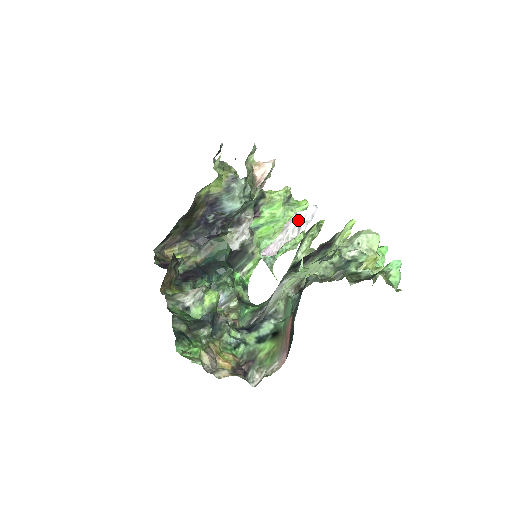
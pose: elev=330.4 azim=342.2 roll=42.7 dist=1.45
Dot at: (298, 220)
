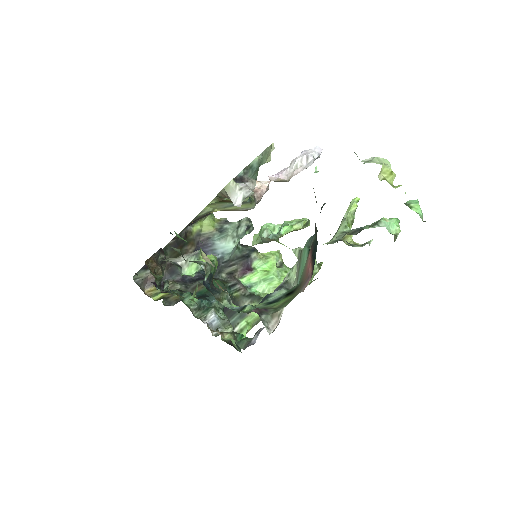
Dot at: (305, 153)
